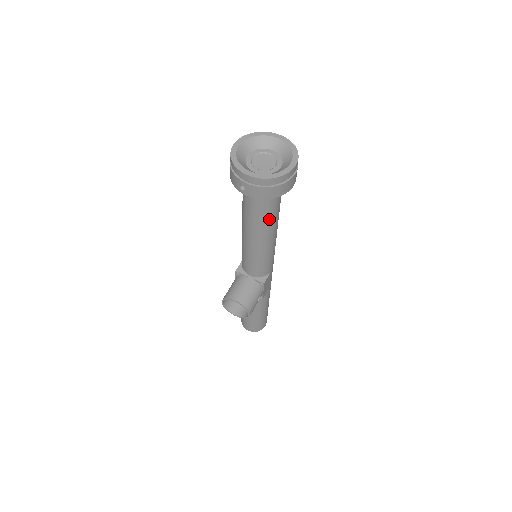
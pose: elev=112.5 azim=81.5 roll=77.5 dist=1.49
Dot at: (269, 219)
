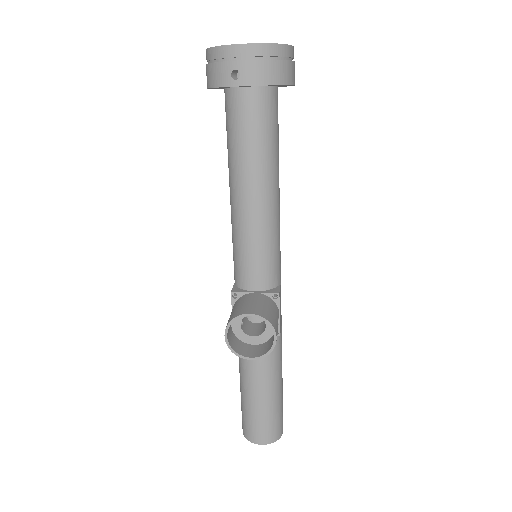
Dot at: (271, 152)
